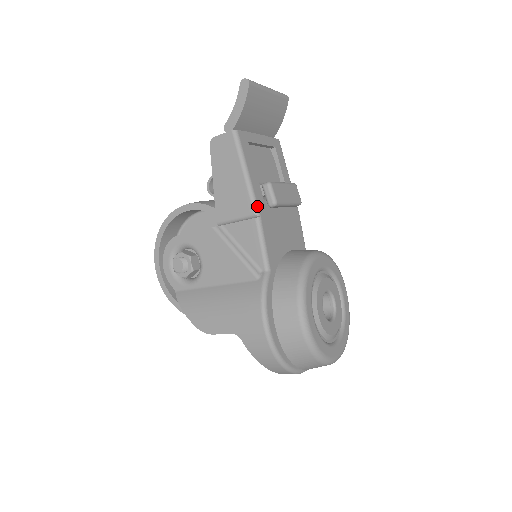
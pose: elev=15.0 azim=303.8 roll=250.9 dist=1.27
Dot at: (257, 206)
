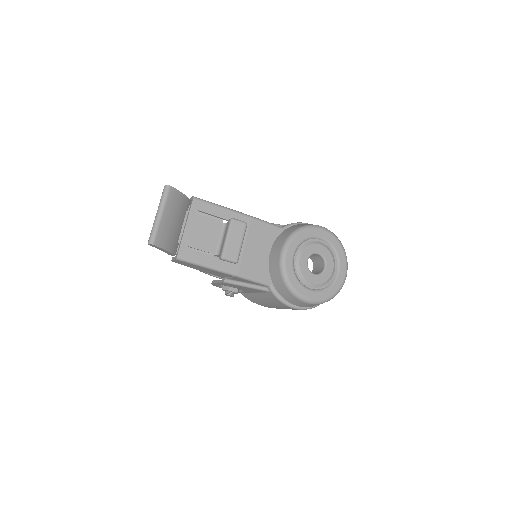
Dot at: (230, 273)
